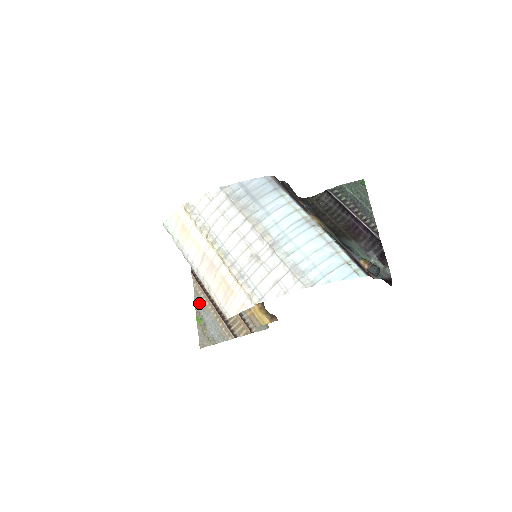
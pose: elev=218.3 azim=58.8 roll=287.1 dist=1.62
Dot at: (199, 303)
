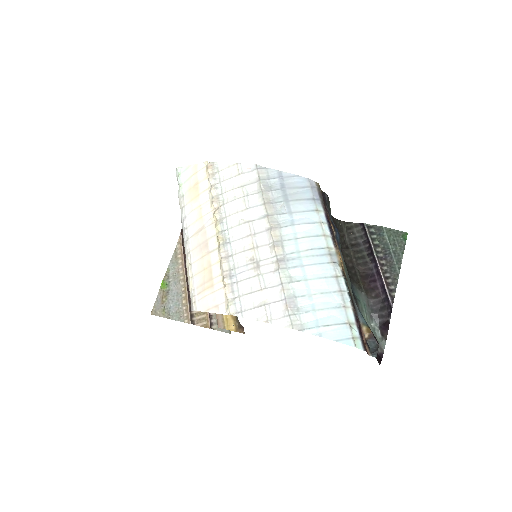
Dot at: (173, 267)
